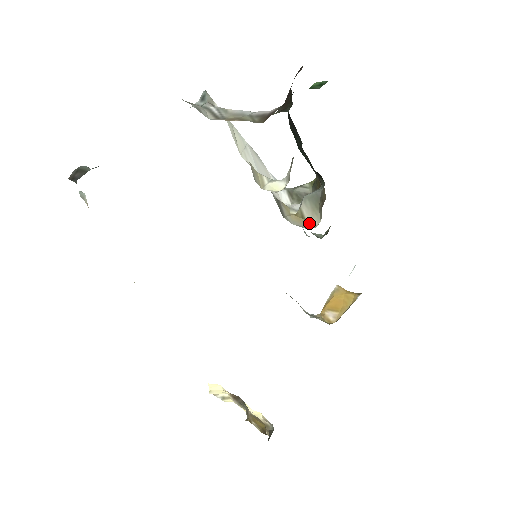
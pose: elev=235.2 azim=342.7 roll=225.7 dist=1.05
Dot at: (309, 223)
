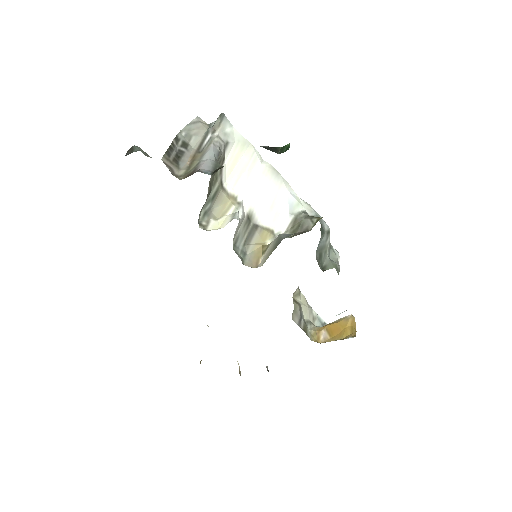
Dot at: (259, 261)
